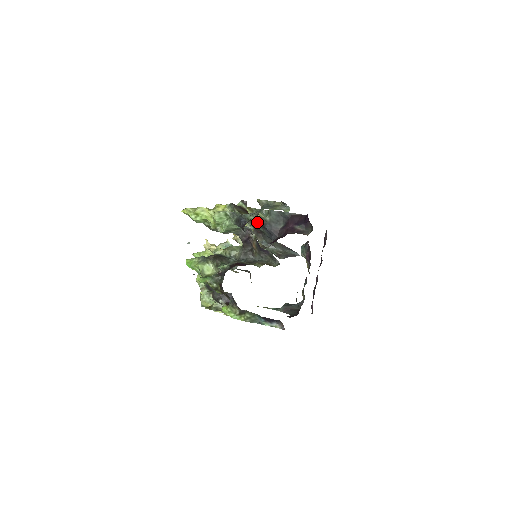
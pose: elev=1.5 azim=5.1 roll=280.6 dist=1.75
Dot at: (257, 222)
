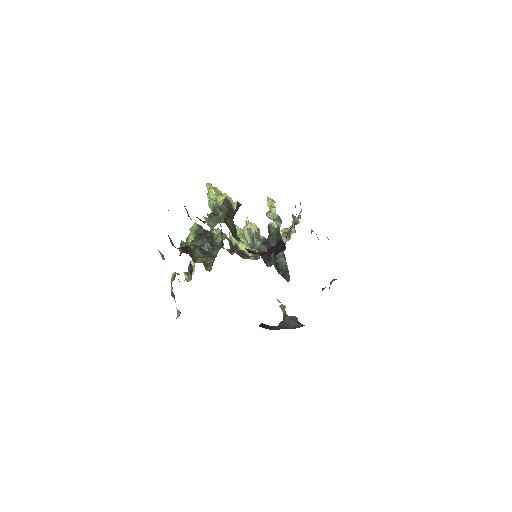
Dot at: occluded
